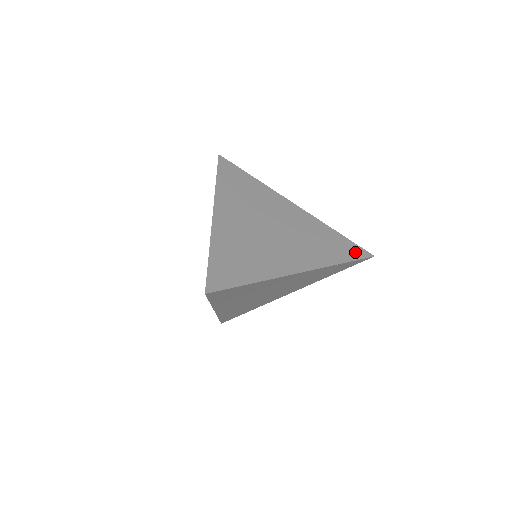
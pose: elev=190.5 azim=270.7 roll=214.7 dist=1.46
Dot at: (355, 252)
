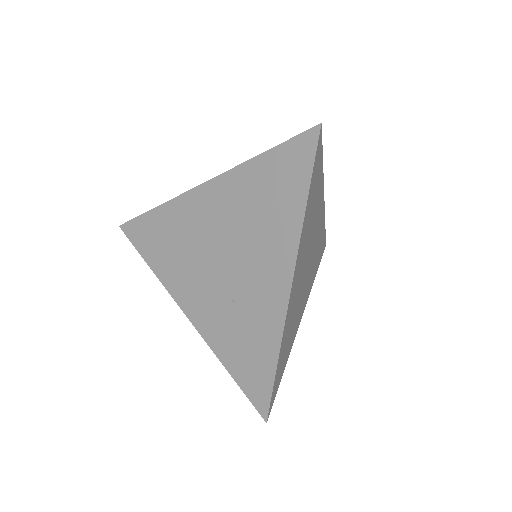
Dot at: occluded
